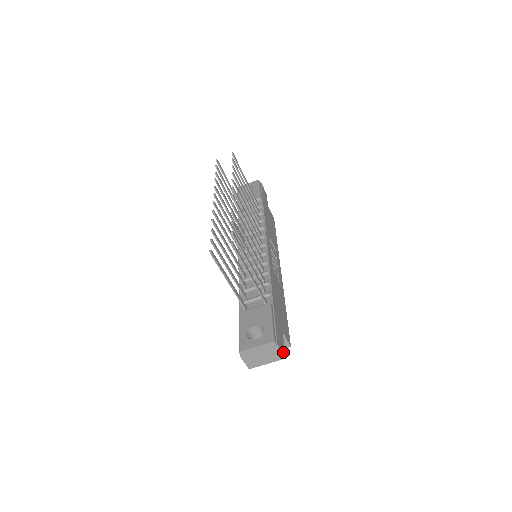
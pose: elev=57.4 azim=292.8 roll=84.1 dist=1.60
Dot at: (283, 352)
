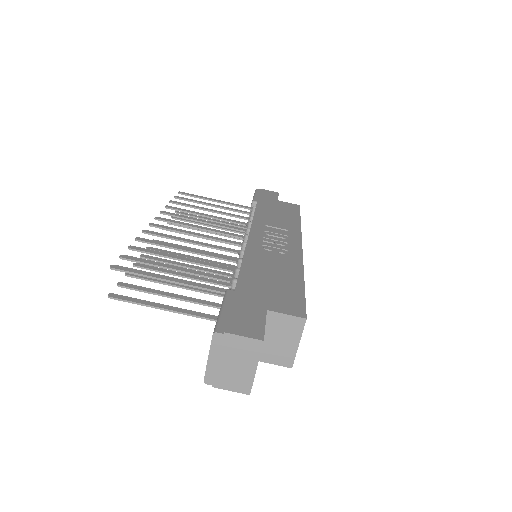
Dot at: (254, 335)
